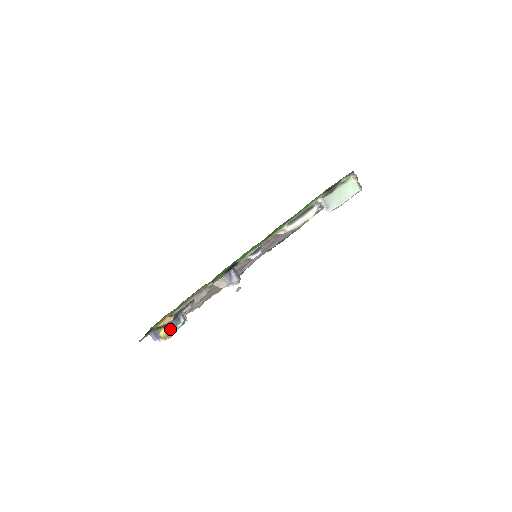
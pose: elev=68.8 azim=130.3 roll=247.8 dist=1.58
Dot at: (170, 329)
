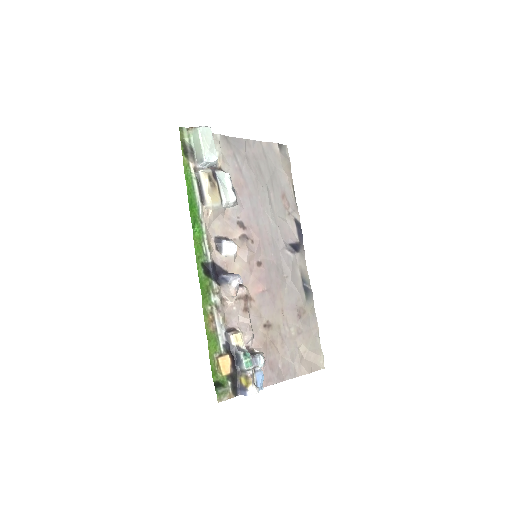
Dot at: (243, 371)
